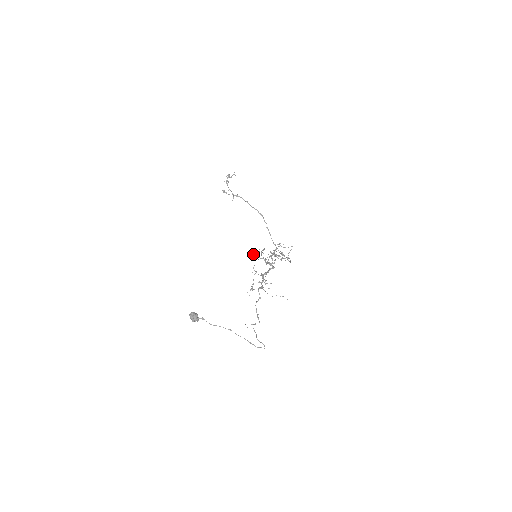
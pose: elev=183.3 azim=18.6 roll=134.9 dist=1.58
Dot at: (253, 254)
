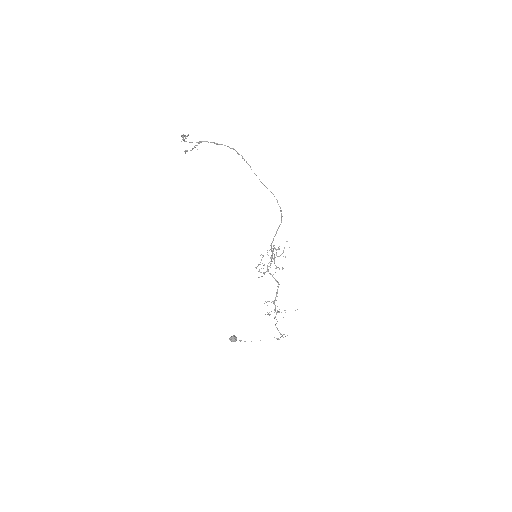
Dot at: (256, 268)
